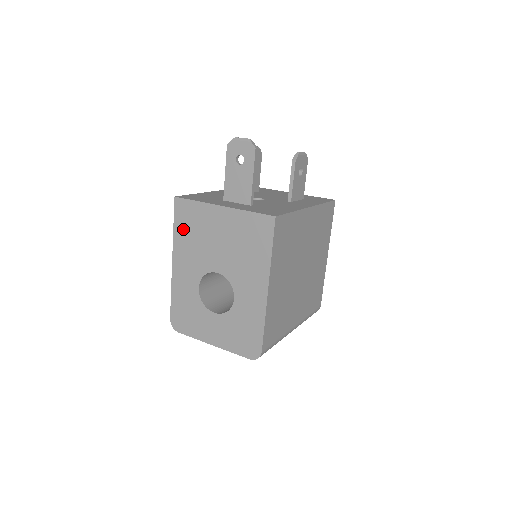
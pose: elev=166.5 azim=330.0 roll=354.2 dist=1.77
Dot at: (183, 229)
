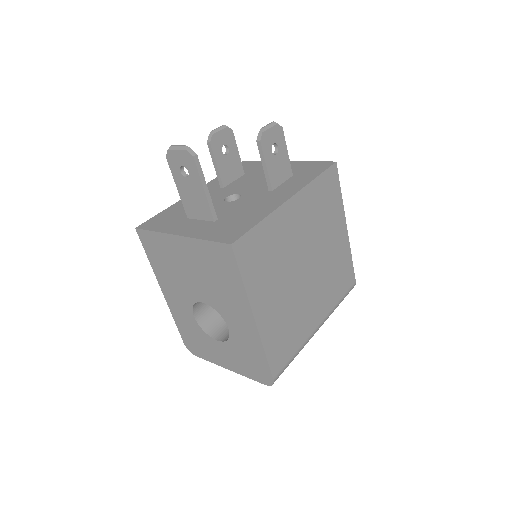
Dot at: (156, 260)
